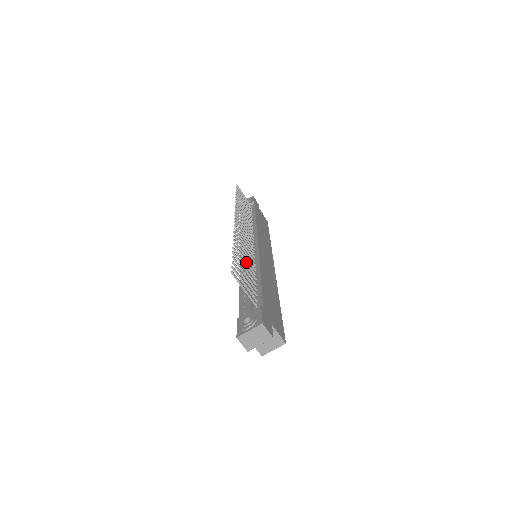
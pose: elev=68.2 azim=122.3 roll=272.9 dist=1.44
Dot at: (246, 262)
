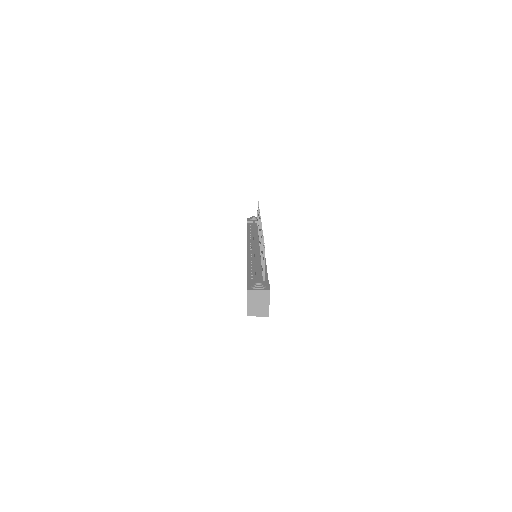
Dot at: occluded
